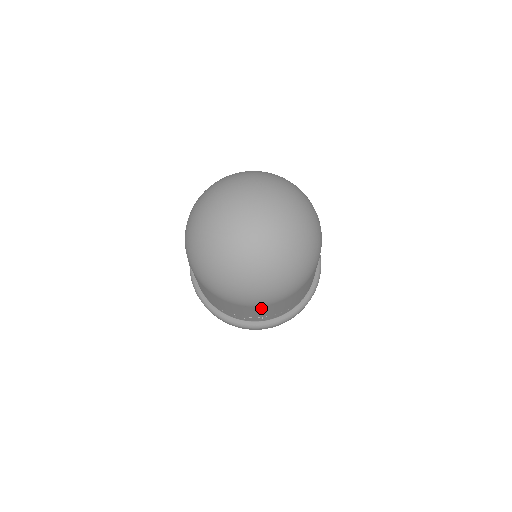
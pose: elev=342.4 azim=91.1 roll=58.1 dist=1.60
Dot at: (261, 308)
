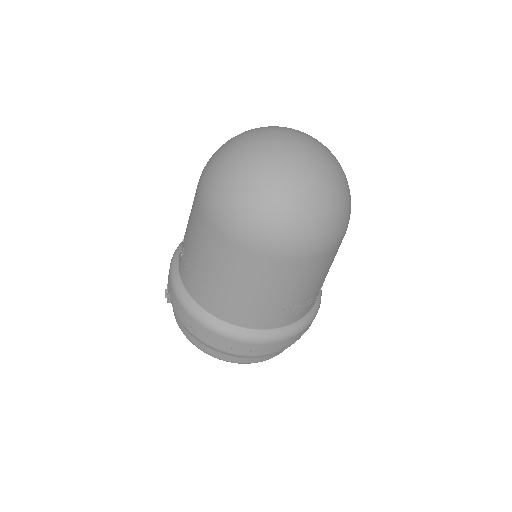
Dot at: (332, 256)
